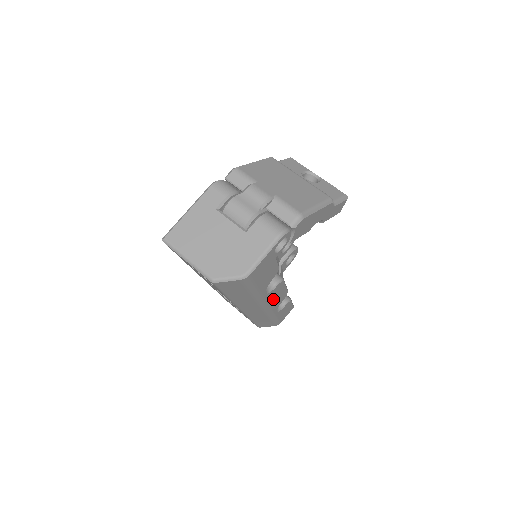
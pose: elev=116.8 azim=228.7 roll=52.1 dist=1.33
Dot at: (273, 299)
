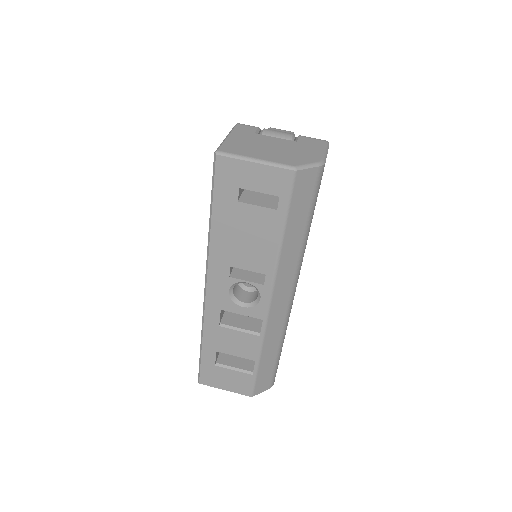
Dot at: occluded
